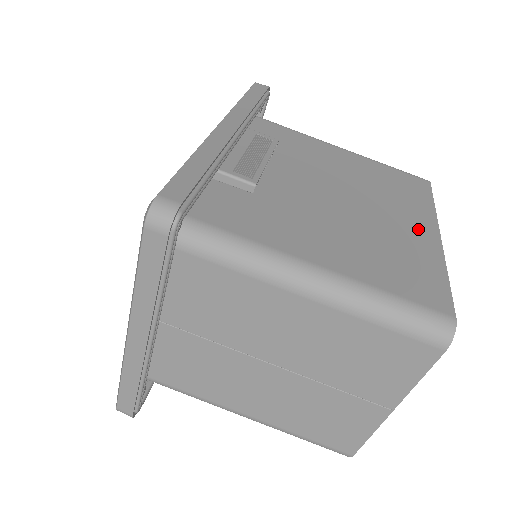
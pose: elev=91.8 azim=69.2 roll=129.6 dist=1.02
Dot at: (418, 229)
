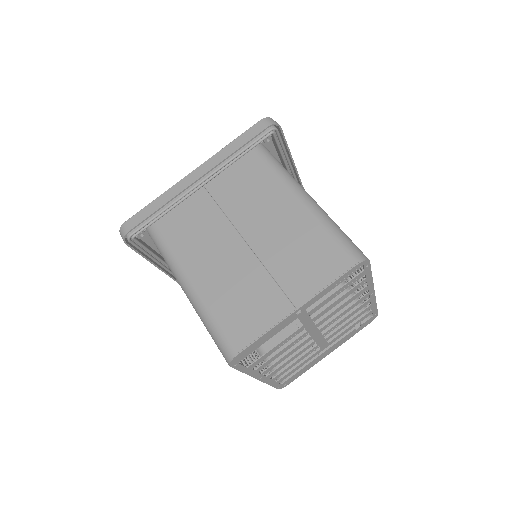
Dot at: occluded
